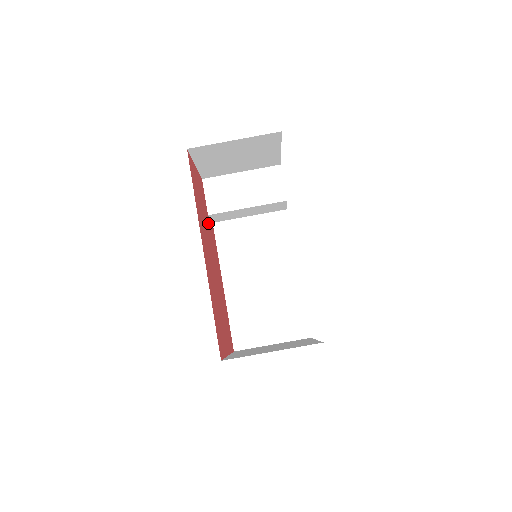
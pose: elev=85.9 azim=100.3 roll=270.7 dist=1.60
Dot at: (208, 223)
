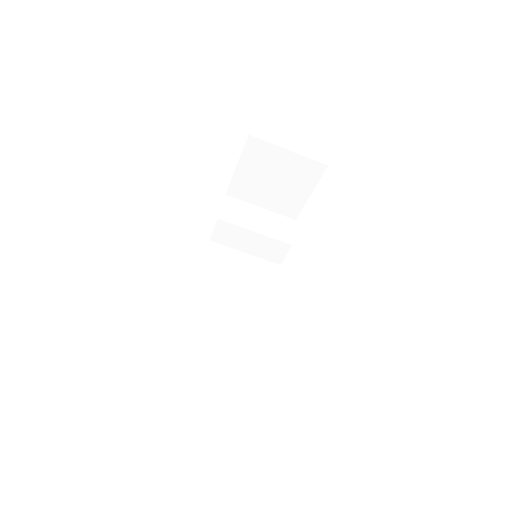
Dot at: occluded
